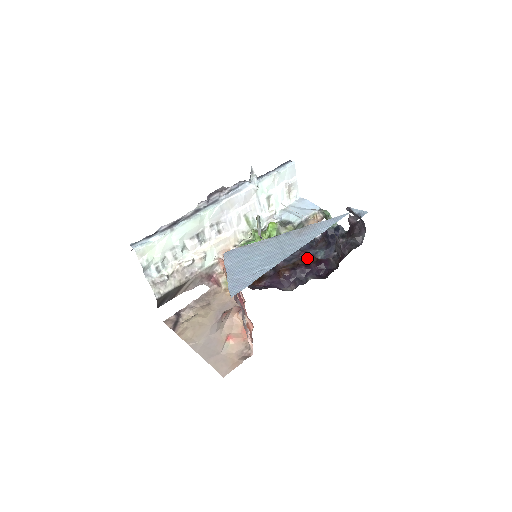
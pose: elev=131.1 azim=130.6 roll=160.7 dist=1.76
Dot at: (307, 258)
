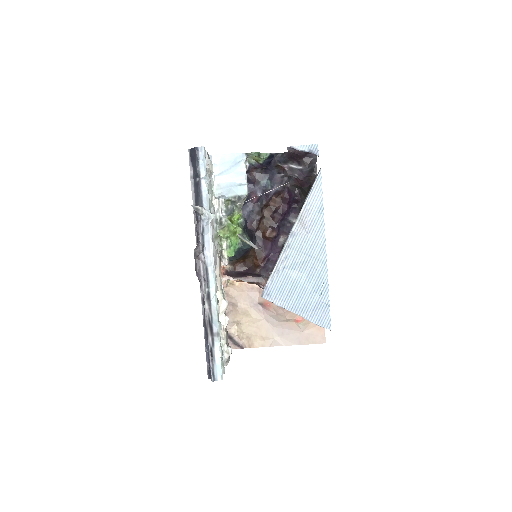
Dot at: (264, 200)
